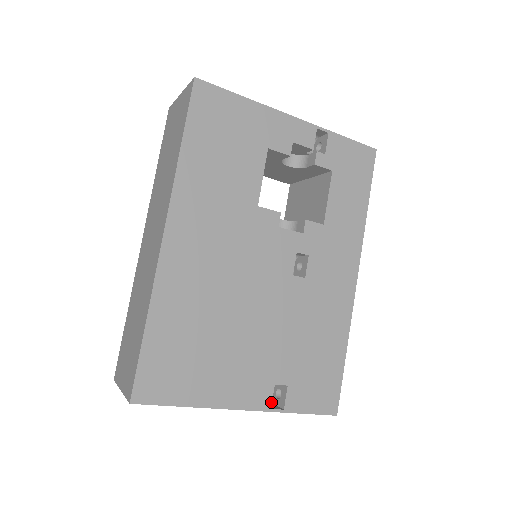
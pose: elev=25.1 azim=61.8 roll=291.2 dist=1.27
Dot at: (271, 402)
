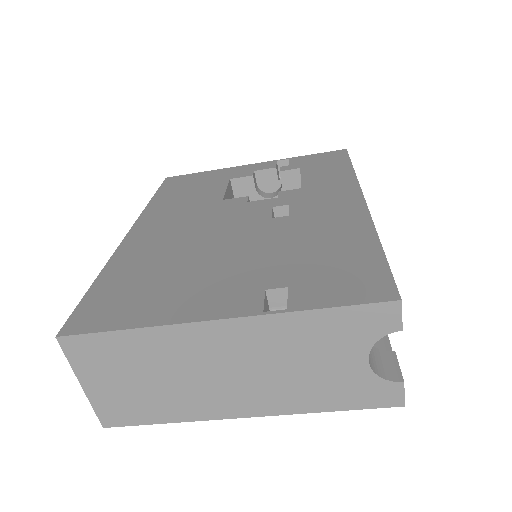
Dot at: (262, 306)
